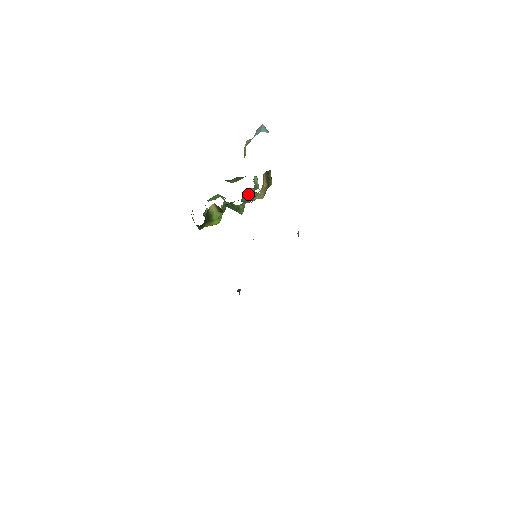
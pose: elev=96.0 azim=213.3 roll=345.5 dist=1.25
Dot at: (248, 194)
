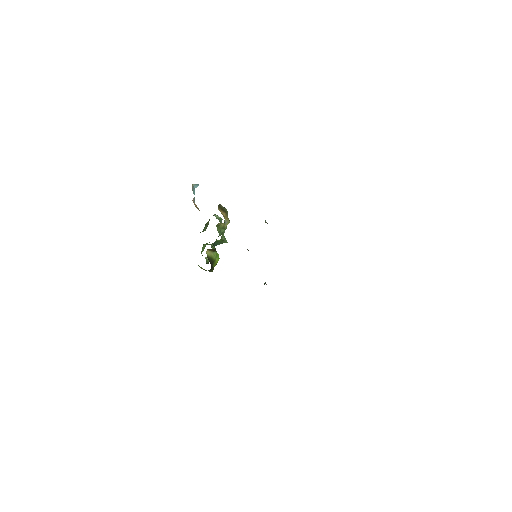
Dot at: (220, 228)
